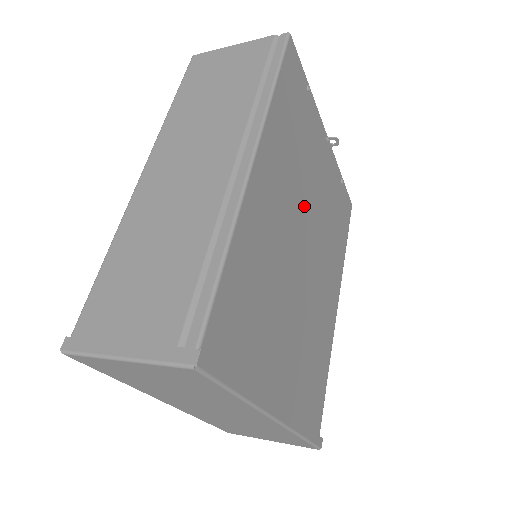
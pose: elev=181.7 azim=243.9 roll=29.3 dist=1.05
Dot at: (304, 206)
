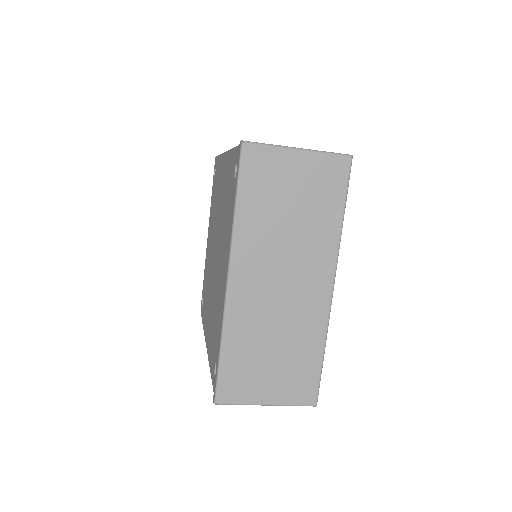
Dot at: occluded
